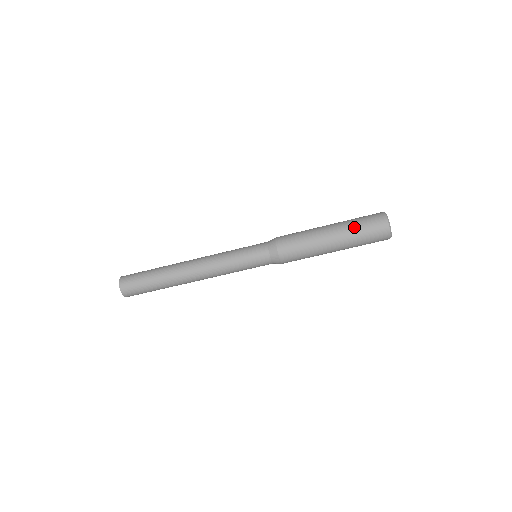
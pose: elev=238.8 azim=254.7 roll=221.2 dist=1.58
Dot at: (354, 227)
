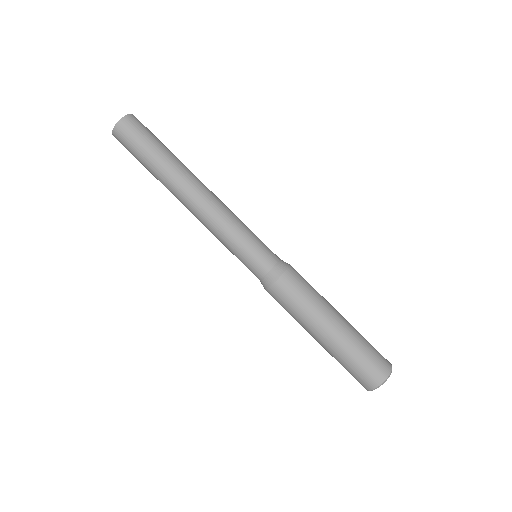
Dot at: (362, 337)
